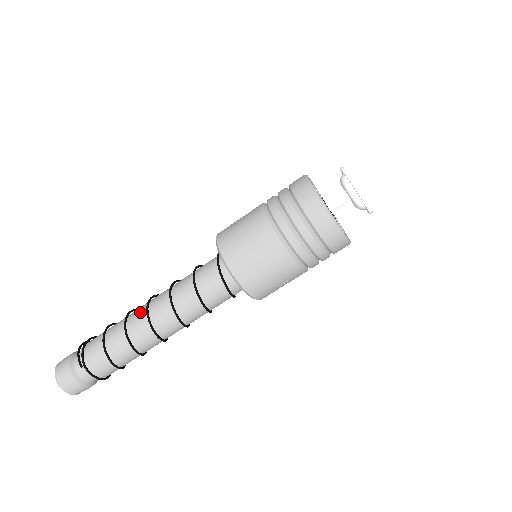
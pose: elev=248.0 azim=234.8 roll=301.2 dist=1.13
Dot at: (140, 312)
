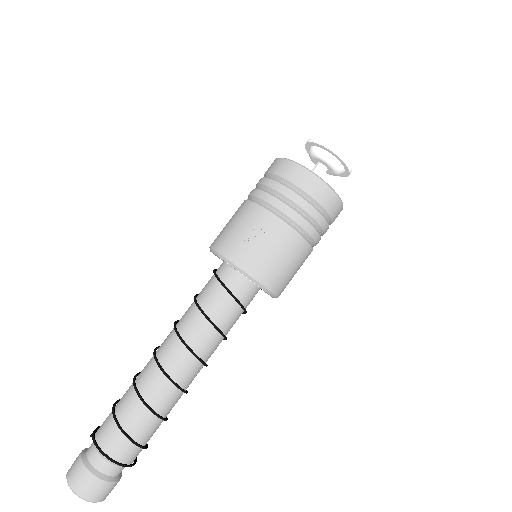
Dot at: occluded
